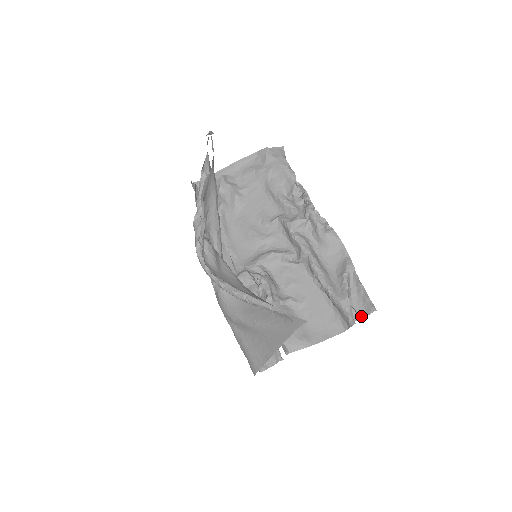
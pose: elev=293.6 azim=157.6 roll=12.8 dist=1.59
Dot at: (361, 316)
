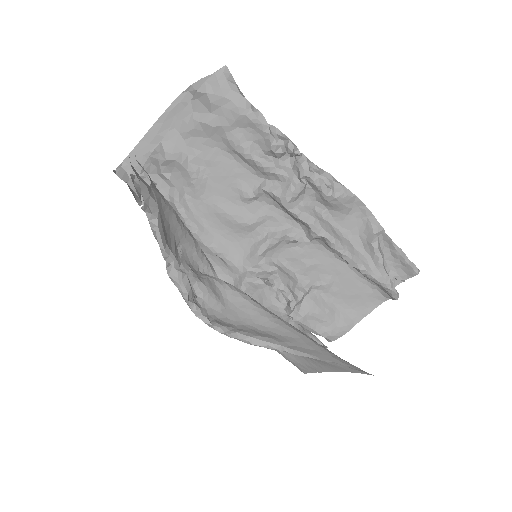
Dot at: (402, 280)
